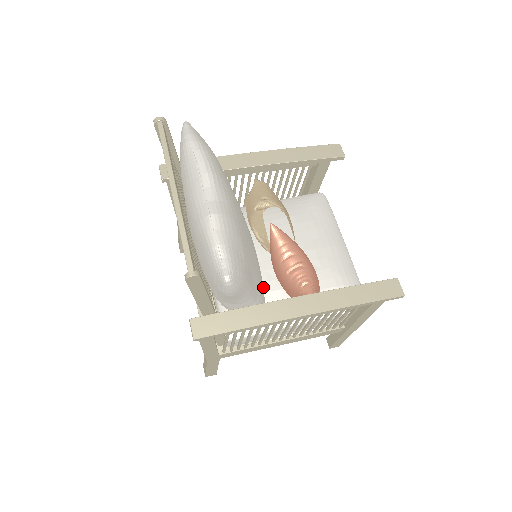
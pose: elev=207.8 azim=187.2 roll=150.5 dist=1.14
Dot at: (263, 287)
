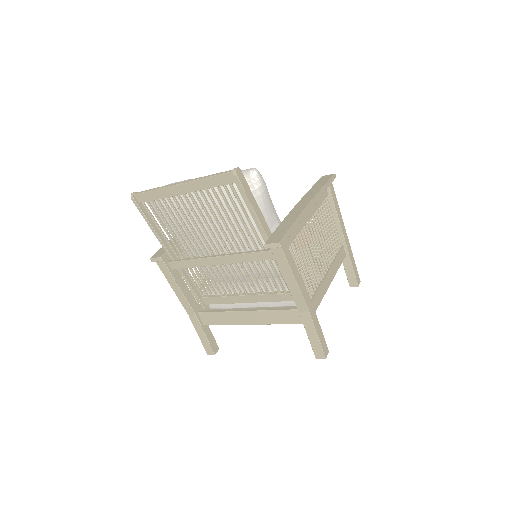
Dot at: occluded
